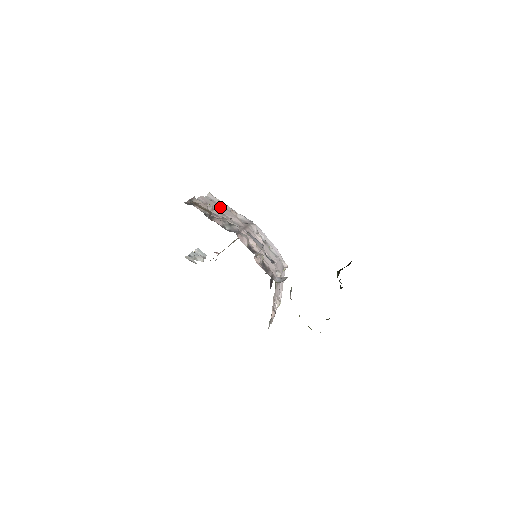
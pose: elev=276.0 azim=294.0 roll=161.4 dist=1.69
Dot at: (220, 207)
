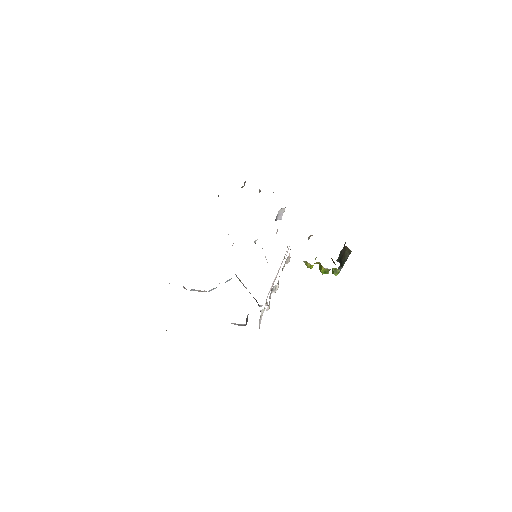
Dot at: occluded
